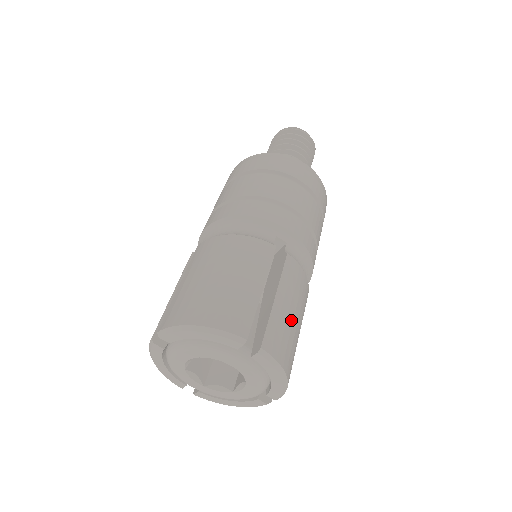
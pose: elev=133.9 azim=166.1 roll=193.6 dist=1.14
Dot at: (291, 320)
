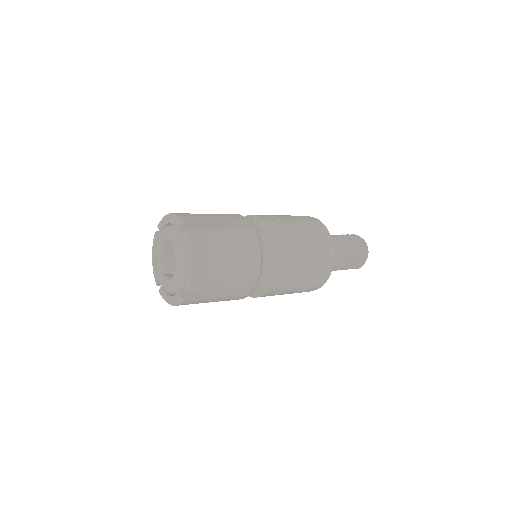
Dot at: (223, 247)
